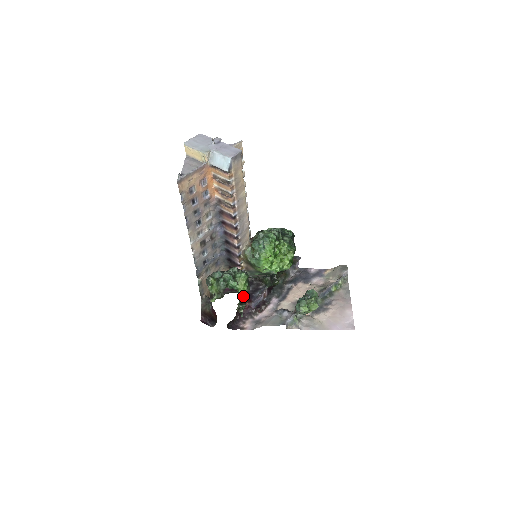
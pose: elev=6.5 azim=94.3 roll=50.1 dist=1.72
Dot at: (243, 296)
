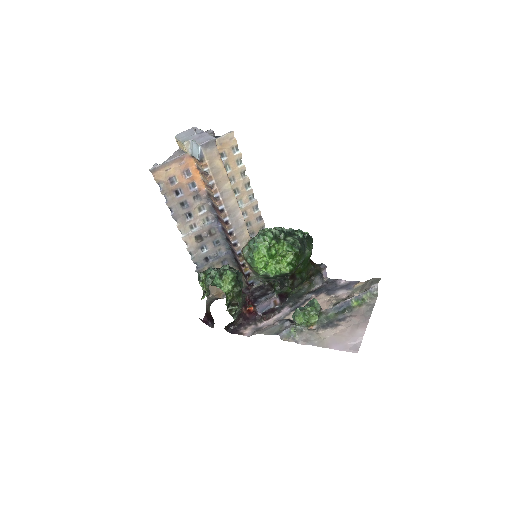
Dot at: (231, 296)
